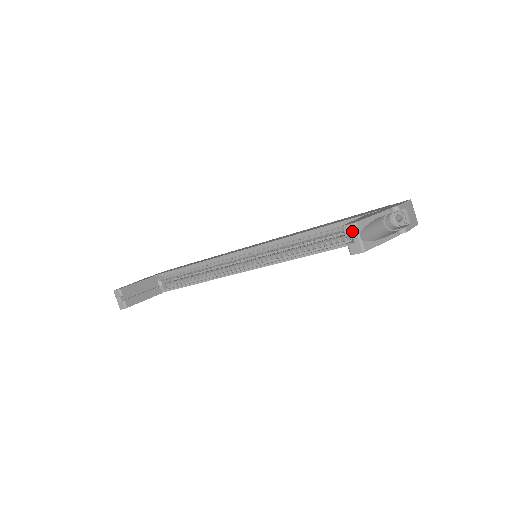
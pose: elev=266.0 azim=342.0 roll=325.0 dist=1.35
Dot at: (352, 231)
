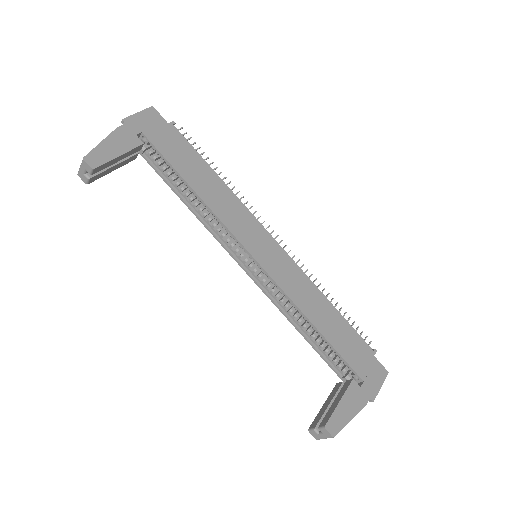
Dot at: (326, 435)
